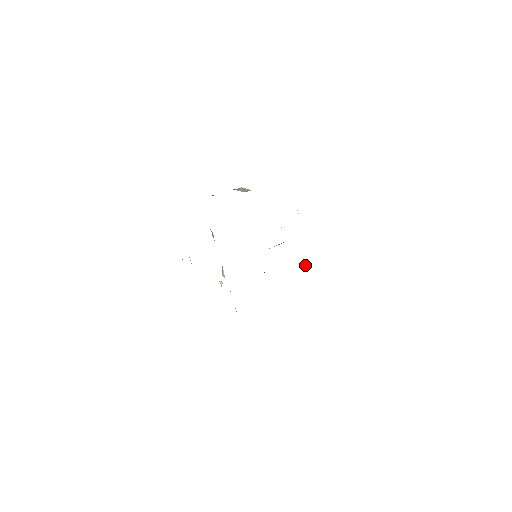
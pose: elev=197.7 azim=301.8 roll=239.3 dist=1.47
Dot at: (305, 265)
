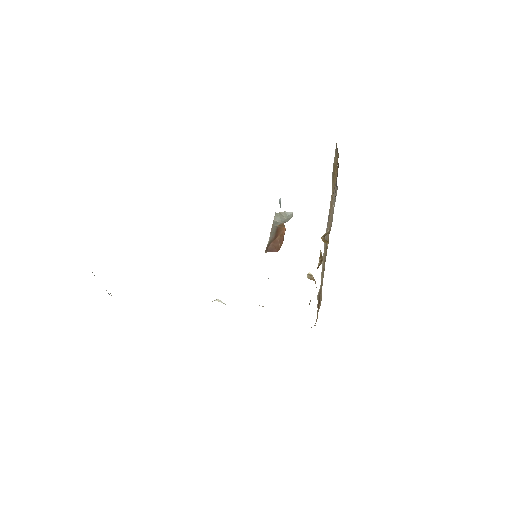
Dot at: occluded
